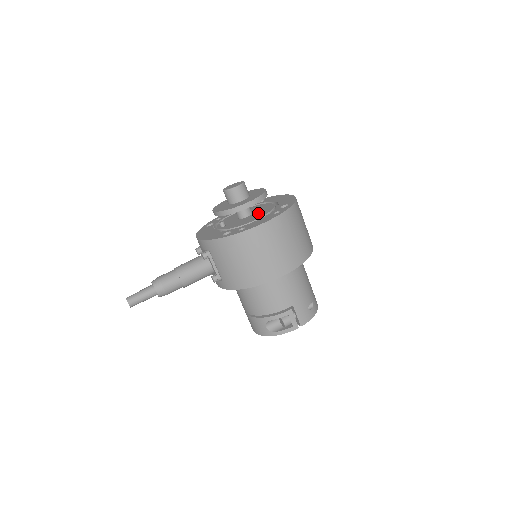
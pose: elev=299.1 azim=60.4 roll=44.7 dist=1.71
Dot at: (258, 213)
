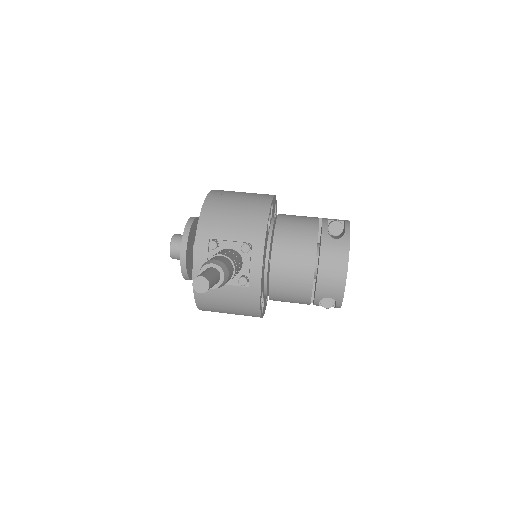
Dot at: occluded
